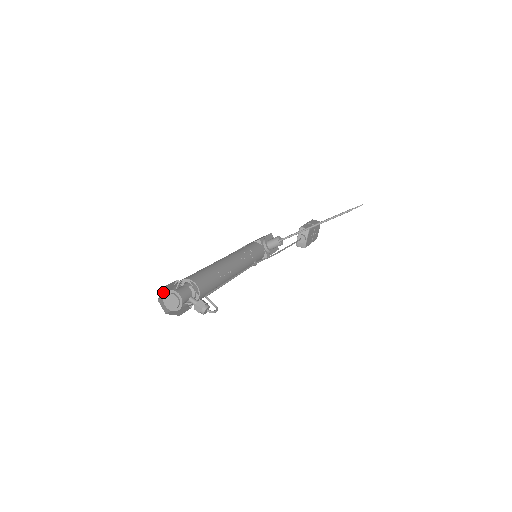
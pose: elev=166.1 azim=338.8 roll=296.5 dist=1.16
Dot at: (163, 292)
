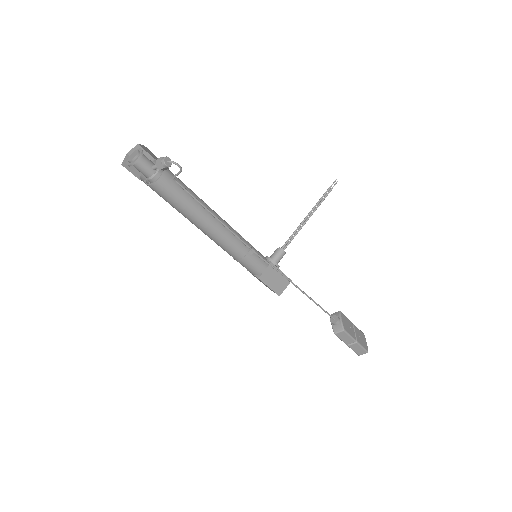
Dot at: occluded
